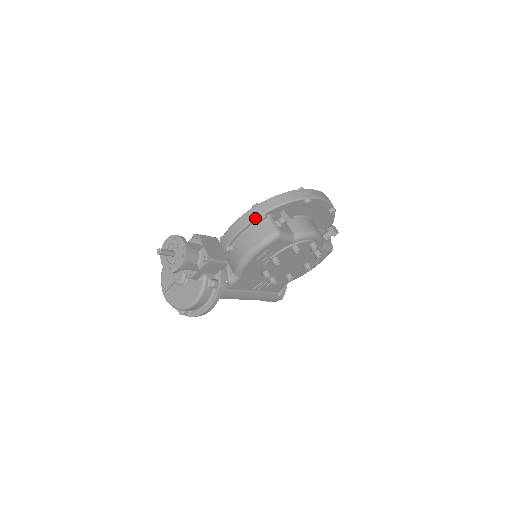
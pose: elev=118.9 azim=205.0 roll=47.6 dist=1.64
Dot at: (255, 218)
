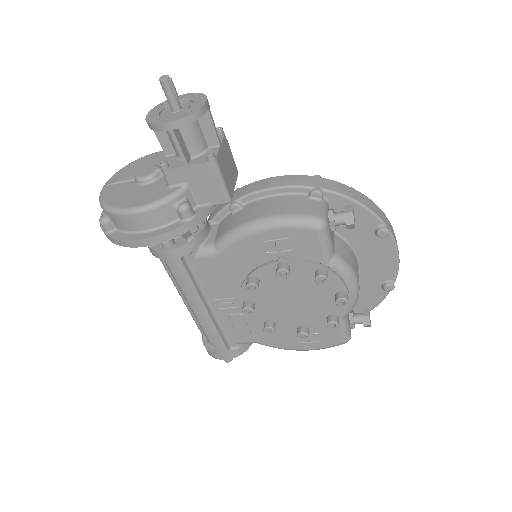
Dot at: (308, 186)
